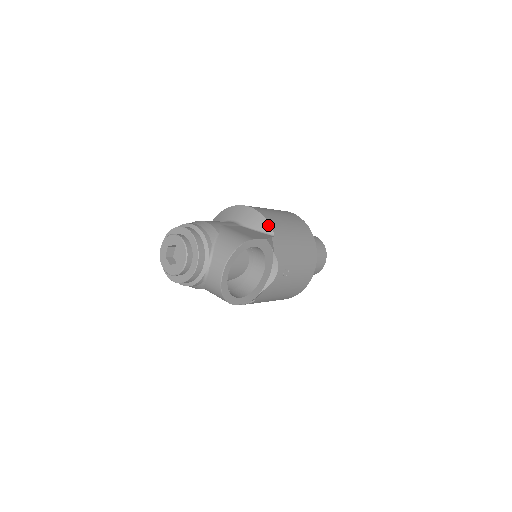
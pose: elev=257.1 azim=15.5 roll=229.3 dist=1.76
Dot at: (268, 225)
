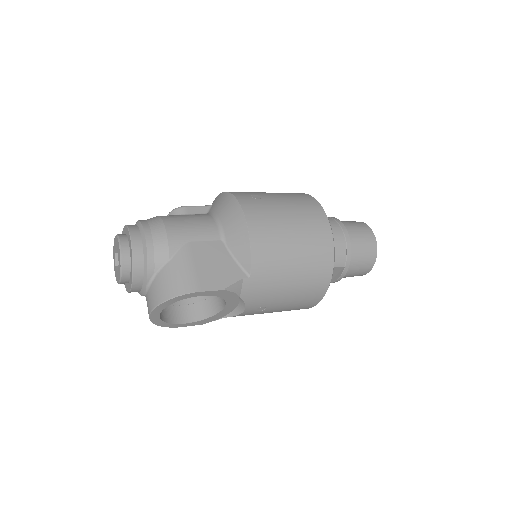
Dot at: (249, 259)
